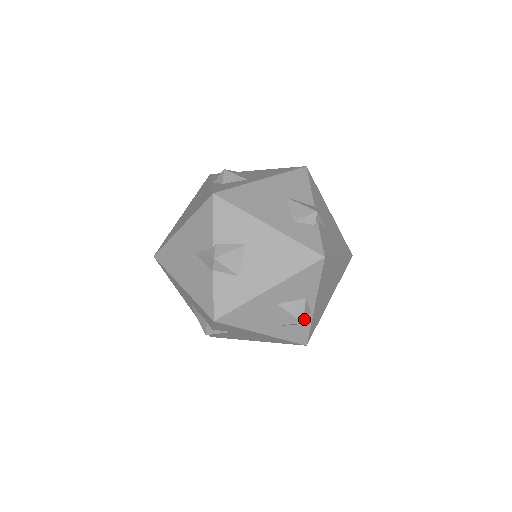
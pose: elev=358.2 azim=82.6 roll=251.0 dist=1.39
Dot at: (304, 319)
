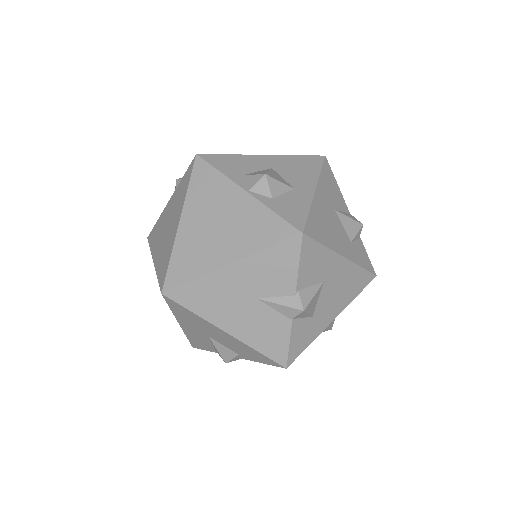
Dot at: (332, 325)
